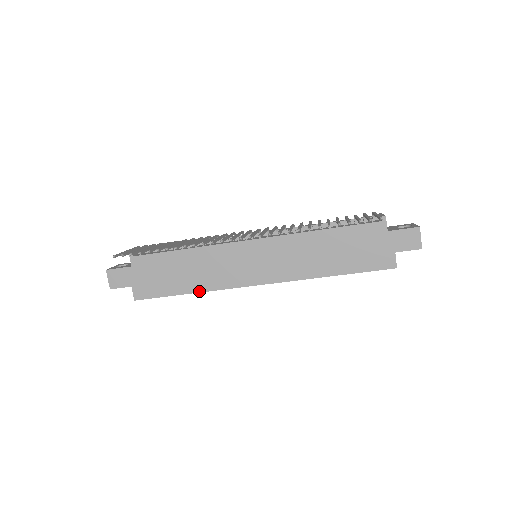
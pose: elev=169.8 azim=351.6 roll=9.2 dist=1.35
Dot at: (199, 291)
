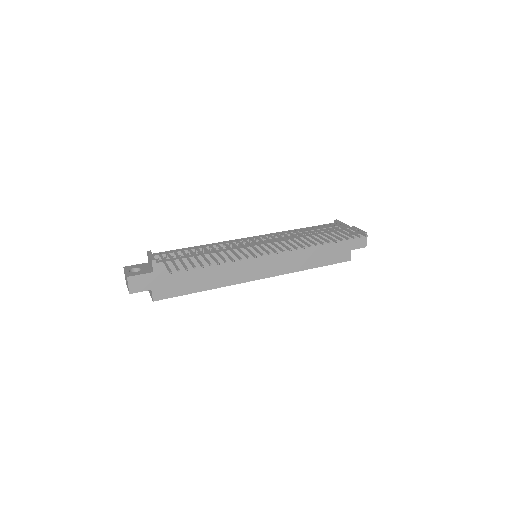
Dot at: (212, 288)
